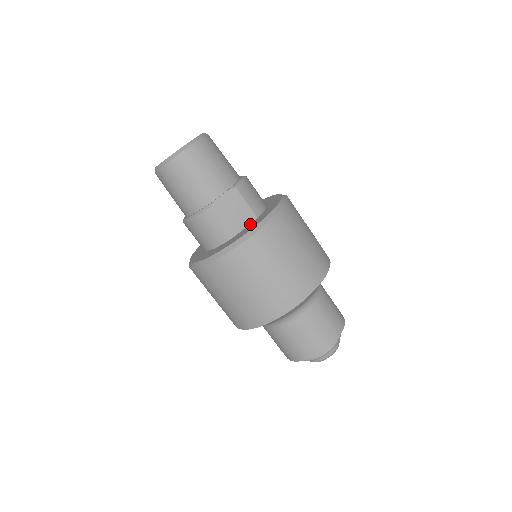
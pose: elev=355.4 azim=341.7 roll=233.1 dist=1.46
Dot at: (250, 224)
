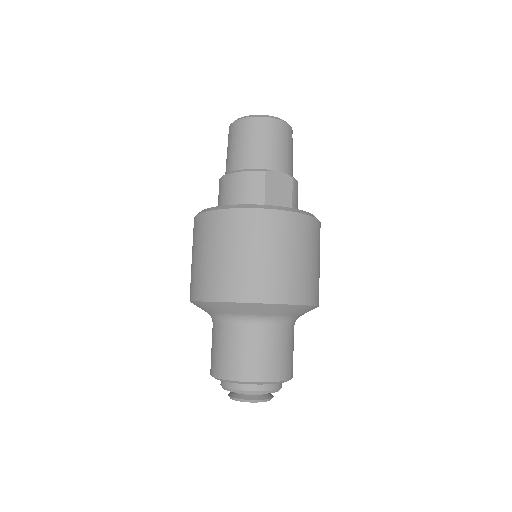
Dot at: occluded
